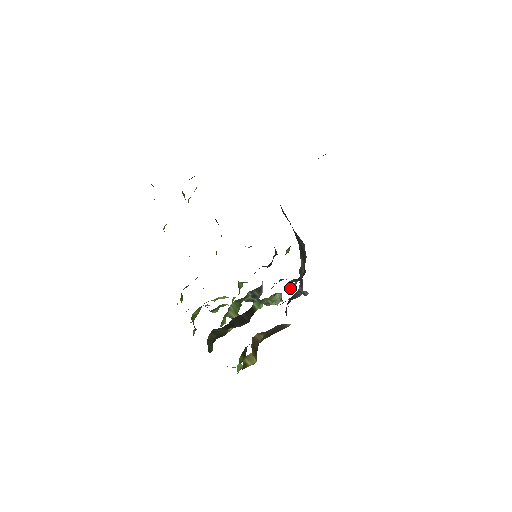
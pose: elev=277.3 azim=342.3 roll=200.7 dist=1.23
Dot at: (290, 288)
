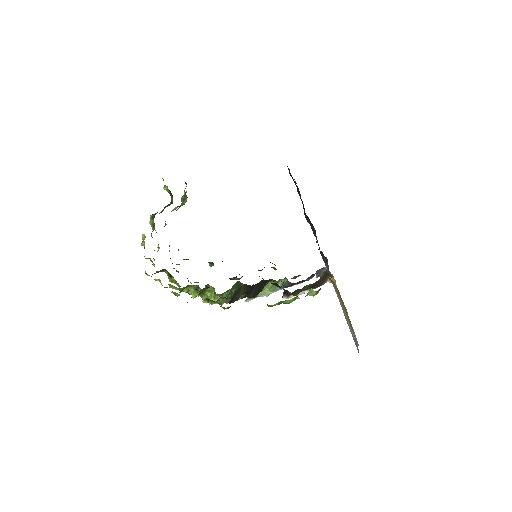
Dot at: occluded
